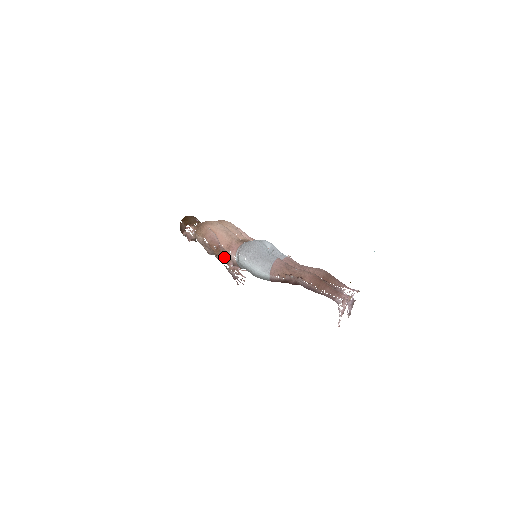
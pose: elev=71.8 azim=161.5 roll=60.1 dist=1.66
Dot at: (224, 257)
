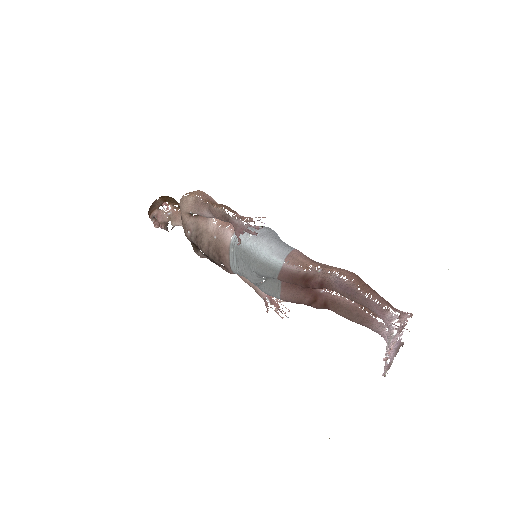
Dot at: (229, 208)
